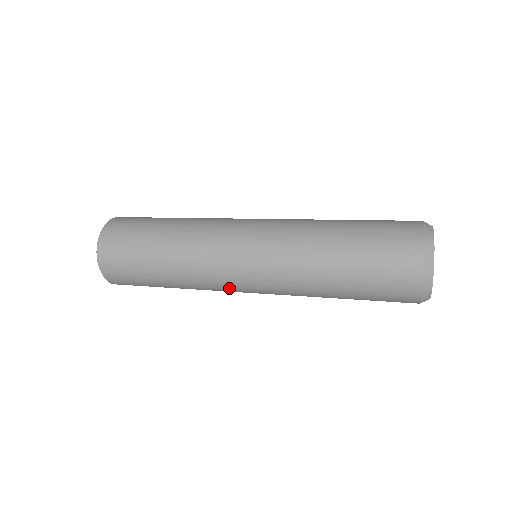
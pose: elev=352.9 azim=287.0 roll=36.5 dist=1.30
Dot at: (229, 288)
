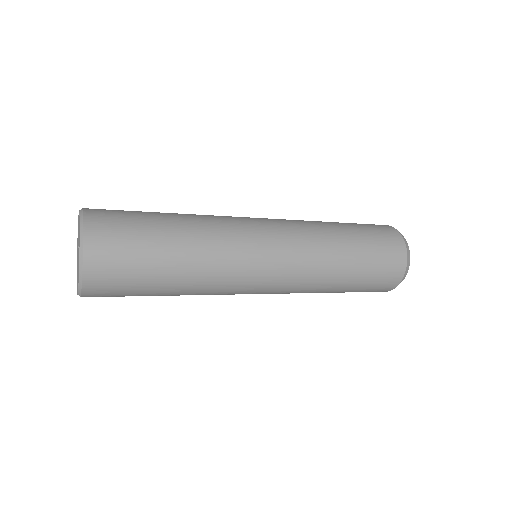
Dot at: (246, 283)
